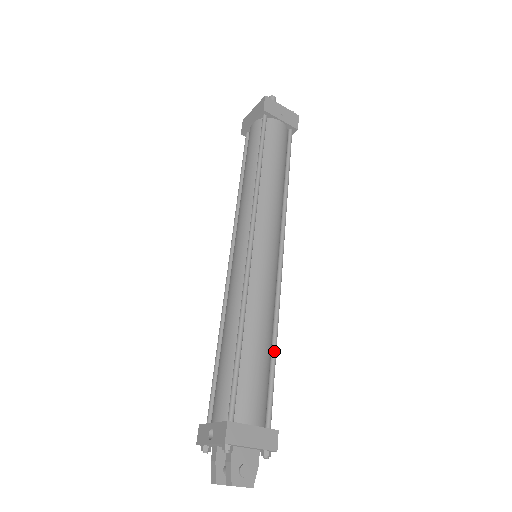
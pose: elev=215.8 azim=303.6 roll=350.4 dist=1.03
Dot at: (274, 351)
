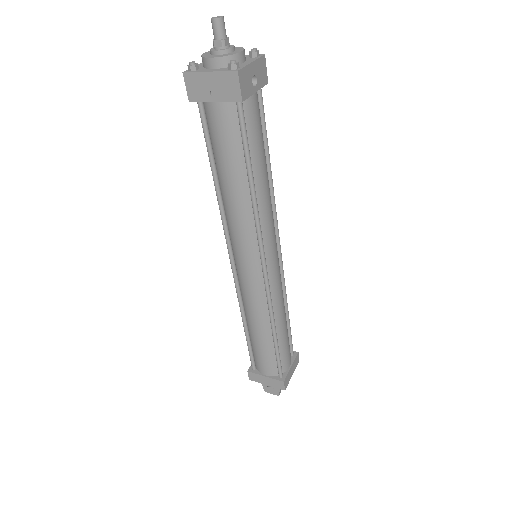
Dot at: (273, 339)
